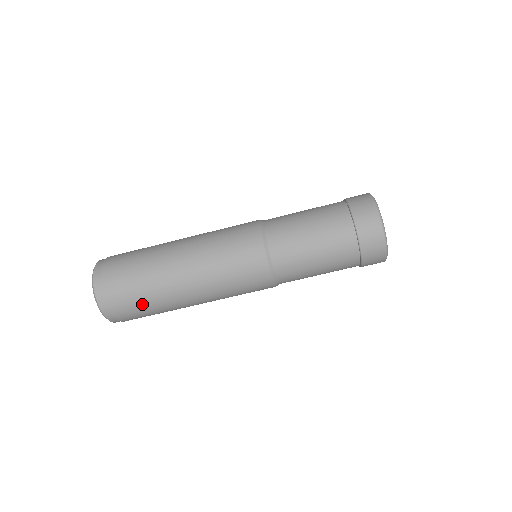
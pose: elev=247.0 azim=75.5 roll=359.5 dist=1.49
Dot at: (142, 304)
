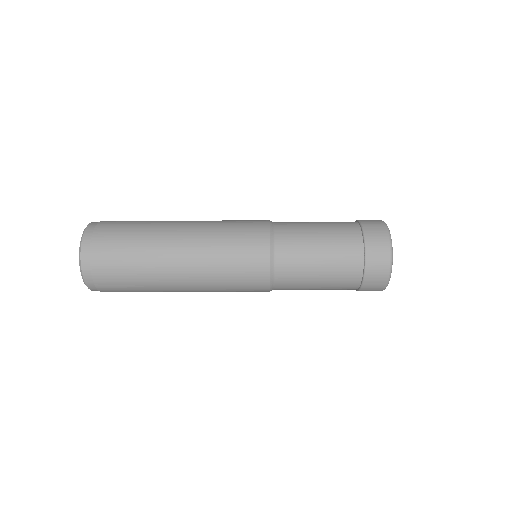
Dot at: (134, 291)
